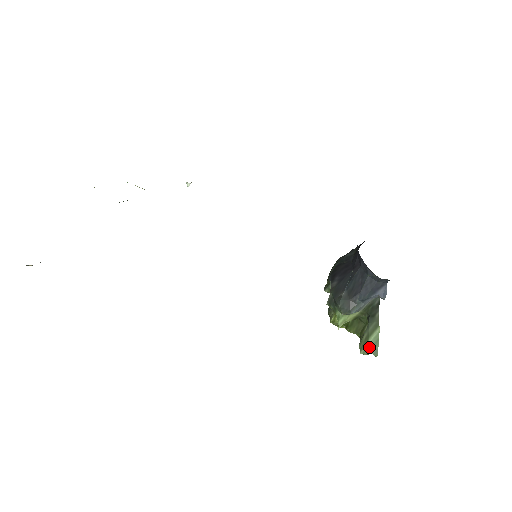
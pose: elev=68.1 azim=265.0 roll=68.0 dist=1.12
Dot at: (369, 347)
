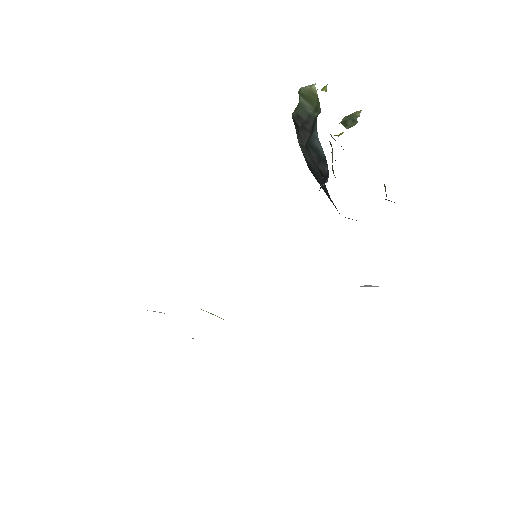
Dot at: occluded
